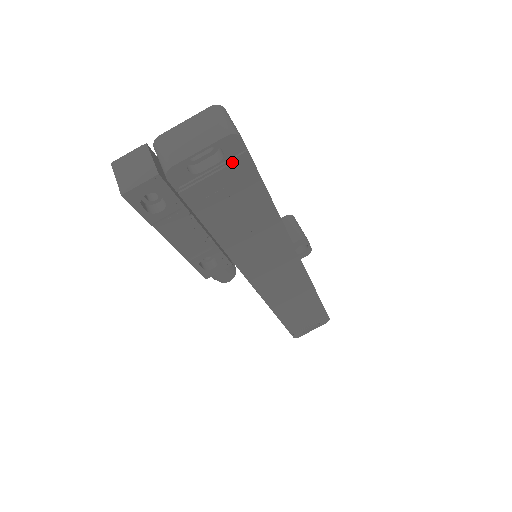
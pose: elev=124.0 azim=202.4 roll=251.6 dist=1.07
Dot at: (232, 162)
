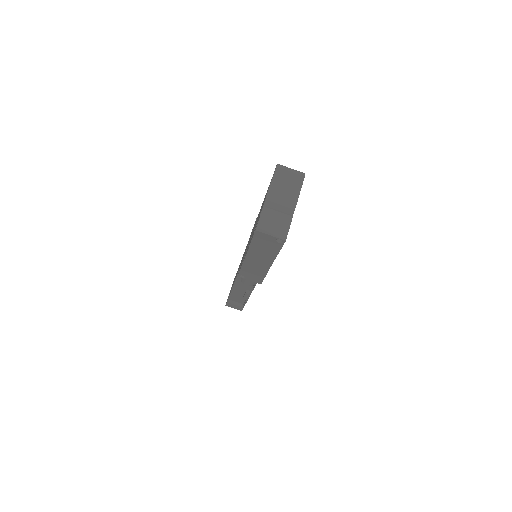
Dot at: occluded
